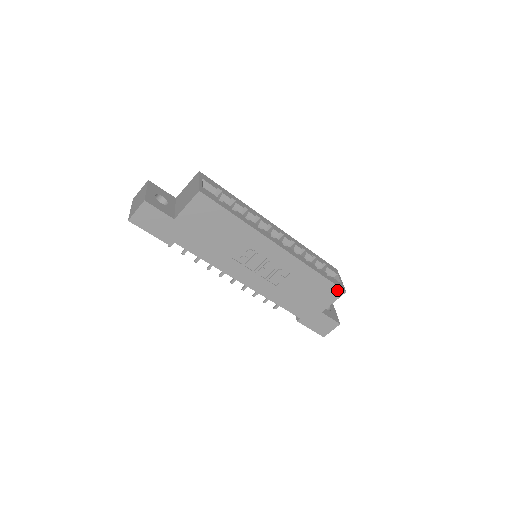
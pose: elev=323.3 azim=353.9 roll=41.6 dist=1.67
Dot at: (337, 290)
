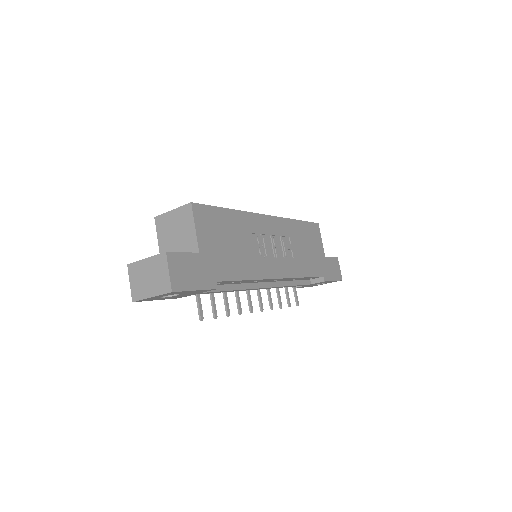
Dot at: (315, 227)
